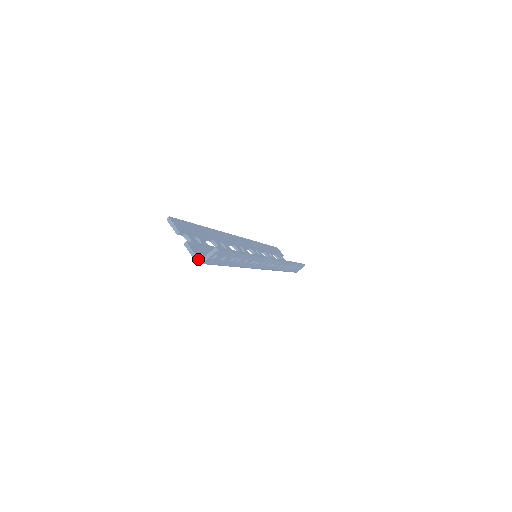
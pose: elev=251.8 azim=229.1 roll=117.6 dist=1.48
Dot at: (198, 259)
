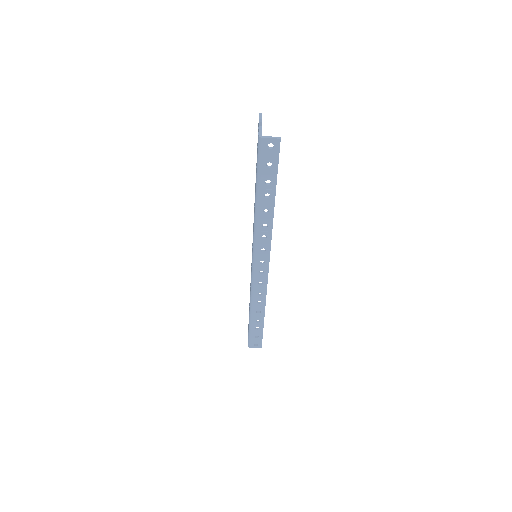
Dot at: occluded
